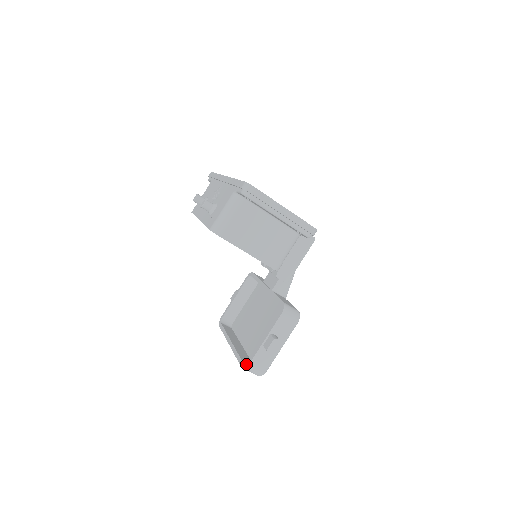
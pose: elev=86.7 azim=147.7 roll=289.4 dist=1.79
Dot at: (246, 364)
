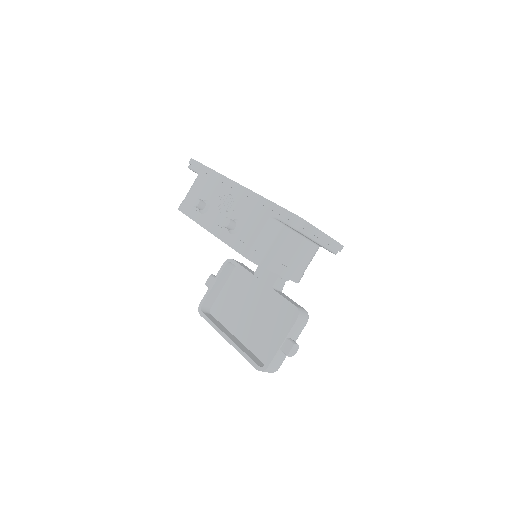
Dot at: (263, 367)
